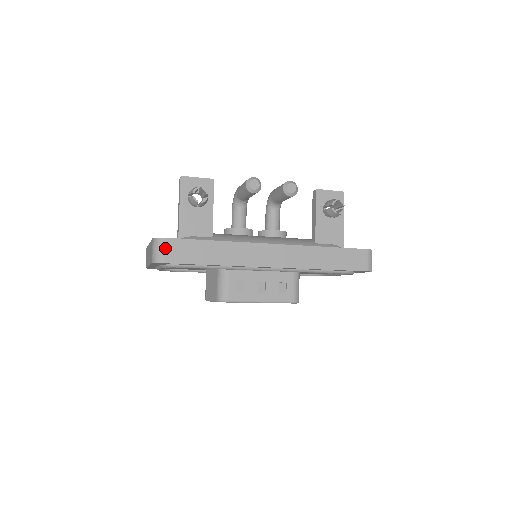
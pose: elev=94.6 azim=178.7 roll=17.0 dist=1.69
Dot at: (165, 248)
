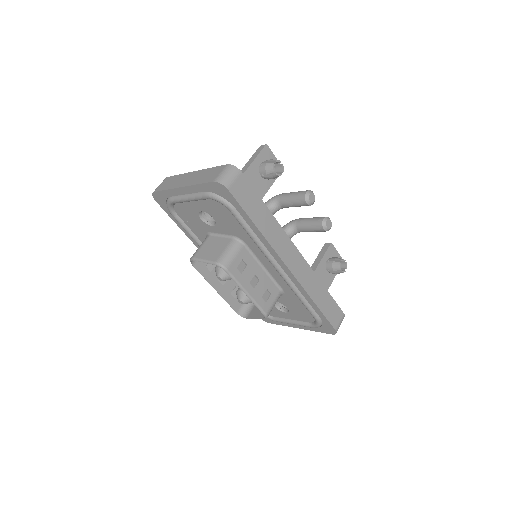
Dot at: (236, 179)
